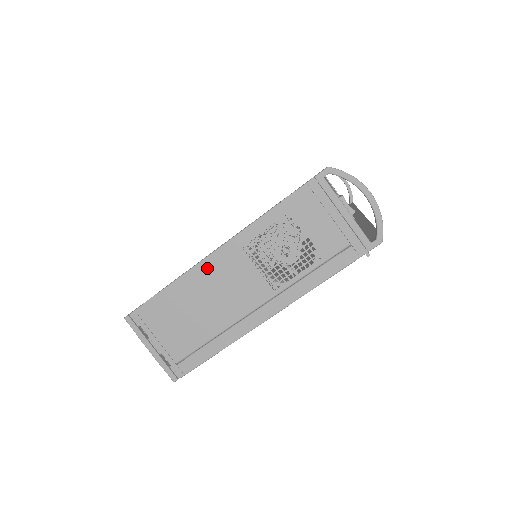
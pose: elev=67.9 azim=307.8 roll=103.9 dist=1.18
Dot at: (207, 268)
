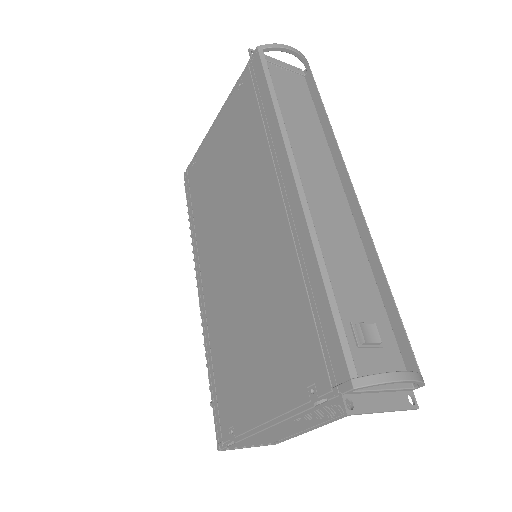
Dot at: (268, 431)
